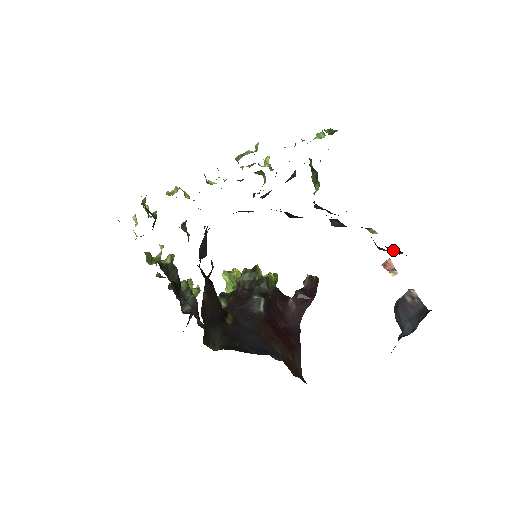
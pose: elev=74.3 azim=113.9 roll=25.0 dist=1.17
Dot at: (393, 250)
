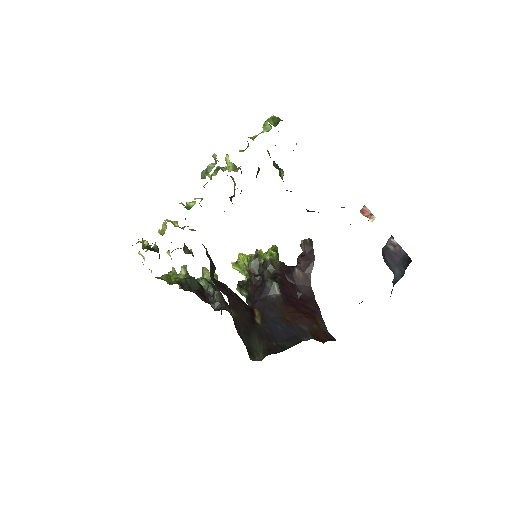
Dot at: occluded
